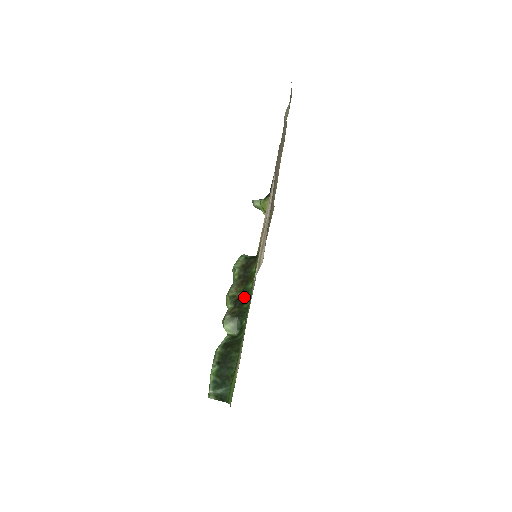
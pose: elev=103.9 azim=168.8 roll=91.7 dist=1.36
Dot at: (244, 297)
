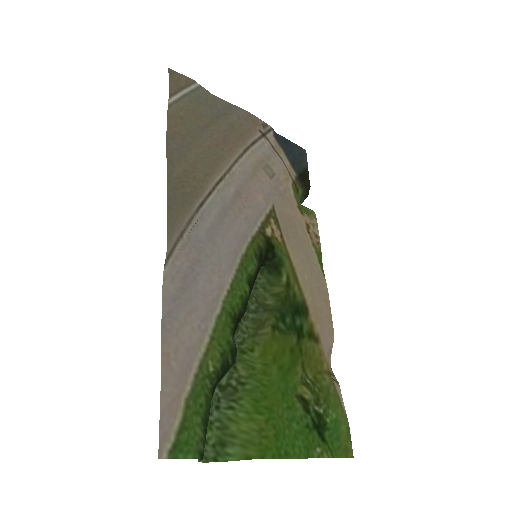
Dot at: (245, 310)
